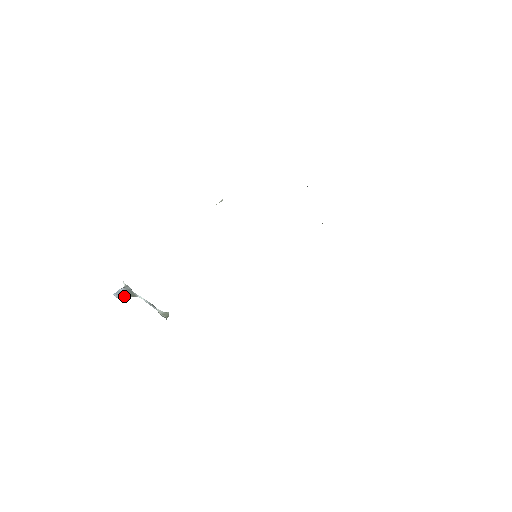
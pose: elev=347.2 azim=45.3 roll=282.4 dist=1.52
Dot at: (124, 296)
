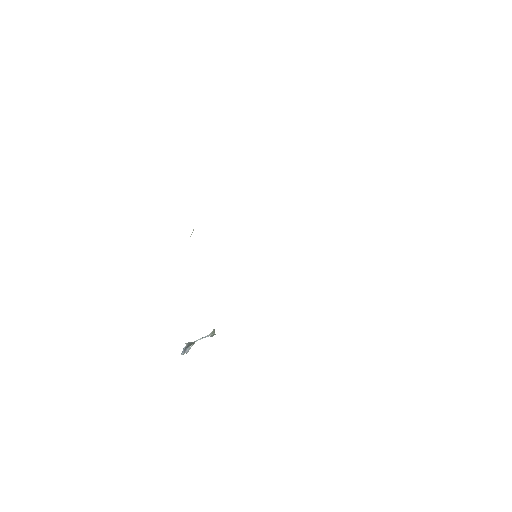
Dot at: (187, 348)
